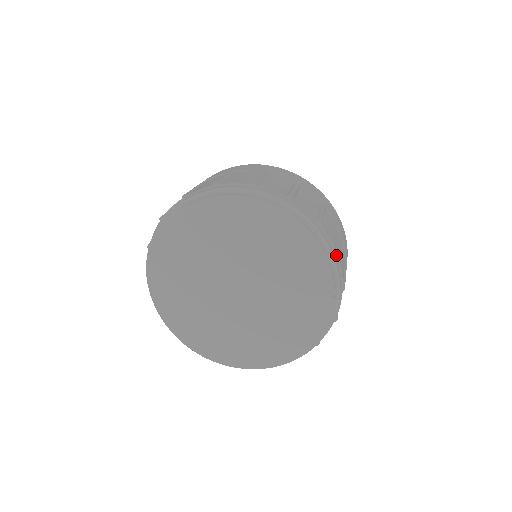
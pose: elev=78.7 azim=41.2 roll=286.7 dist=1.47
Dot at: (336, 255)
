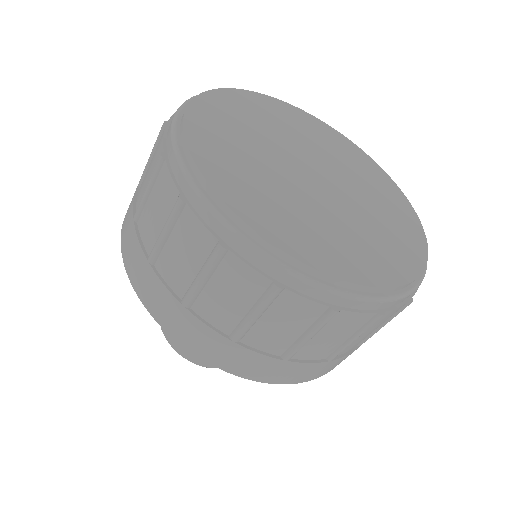
Dot at: occluded
